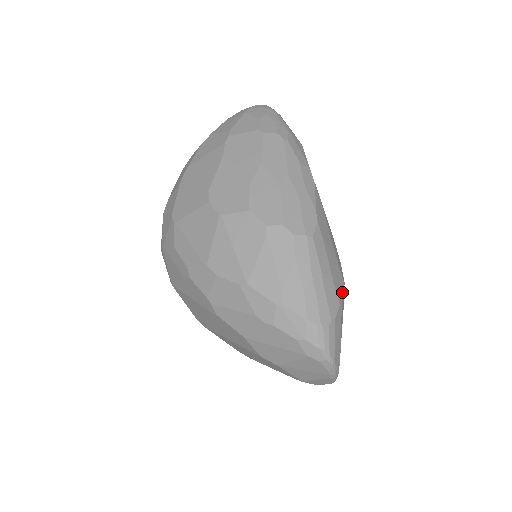
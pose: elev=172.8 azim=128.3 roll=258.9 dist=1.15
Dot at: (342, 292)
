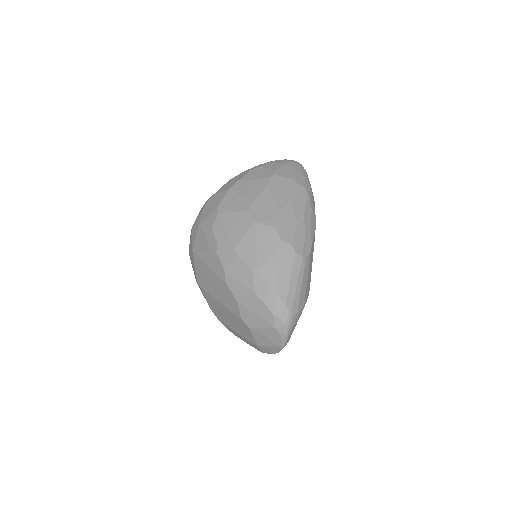
Dot at: occluded
